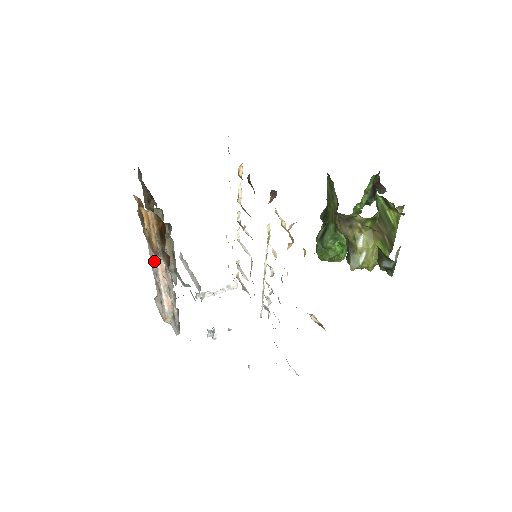
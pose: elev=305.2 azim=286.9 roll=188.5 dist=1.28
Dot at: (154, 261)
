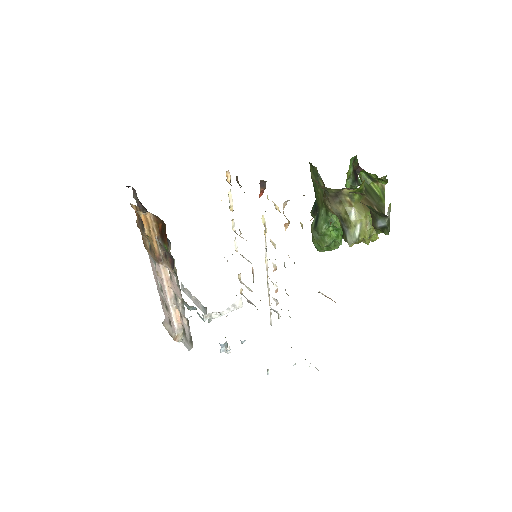
Dot at: (158, 271)
